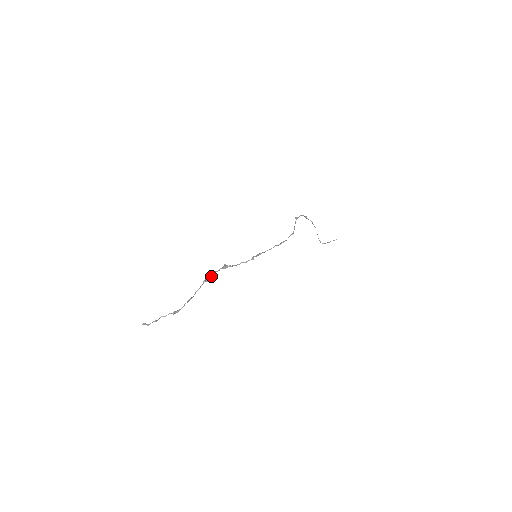
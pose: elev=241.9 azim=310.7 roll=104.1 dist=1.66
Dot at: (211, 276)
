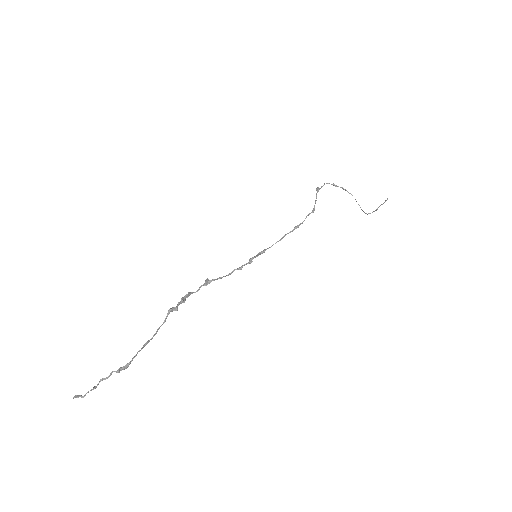
Dot at: (183, 301)
